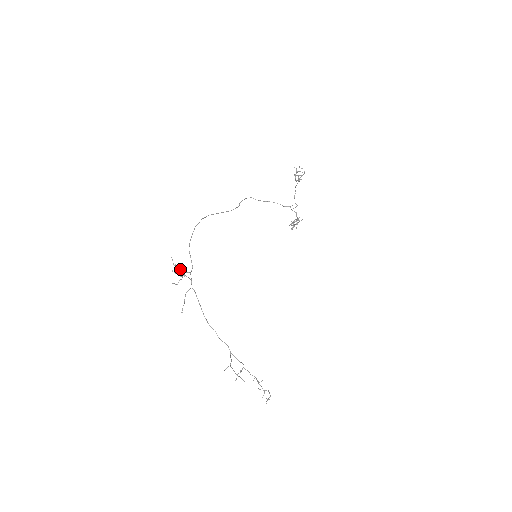
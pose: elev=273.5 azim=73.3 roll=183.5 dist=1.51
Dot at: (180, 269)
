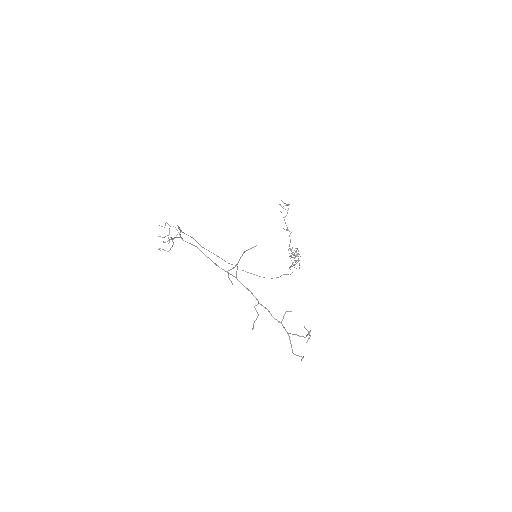
Dot at: (168, 240)
